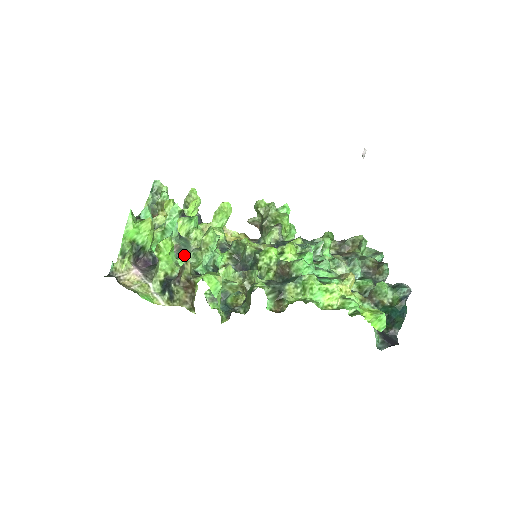
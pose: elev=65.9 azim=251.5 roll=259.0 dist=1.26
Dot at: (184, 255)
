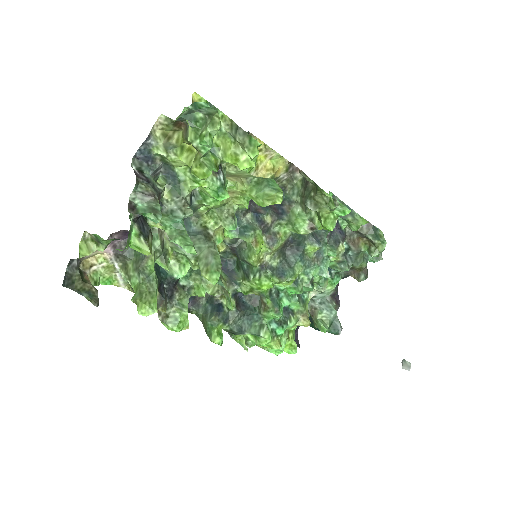
Dot at: occluded
